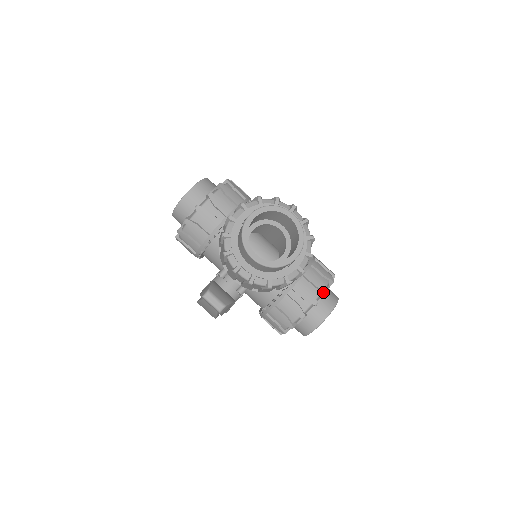
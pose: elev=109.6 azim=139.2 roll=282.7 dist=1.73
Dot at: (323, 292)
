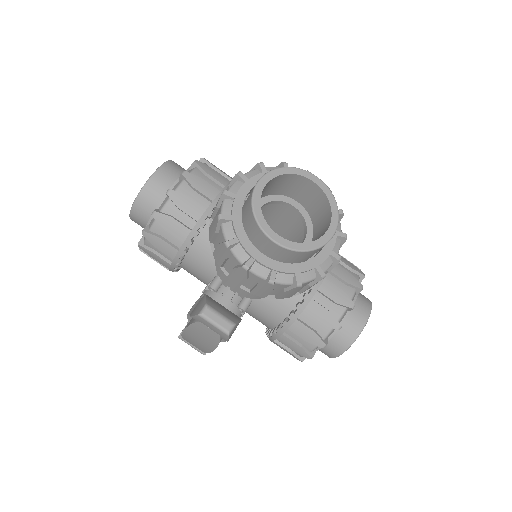
Dot at: (357, 290)
